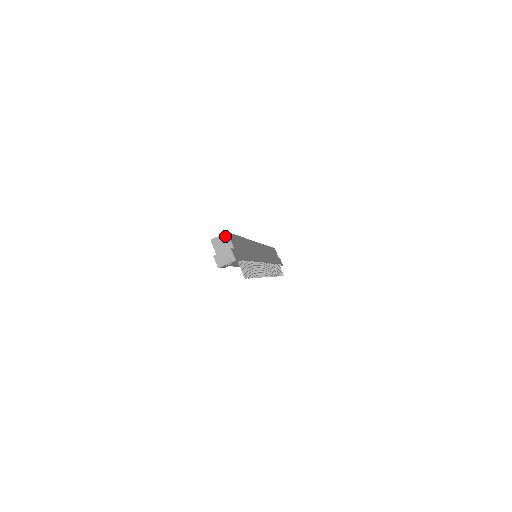
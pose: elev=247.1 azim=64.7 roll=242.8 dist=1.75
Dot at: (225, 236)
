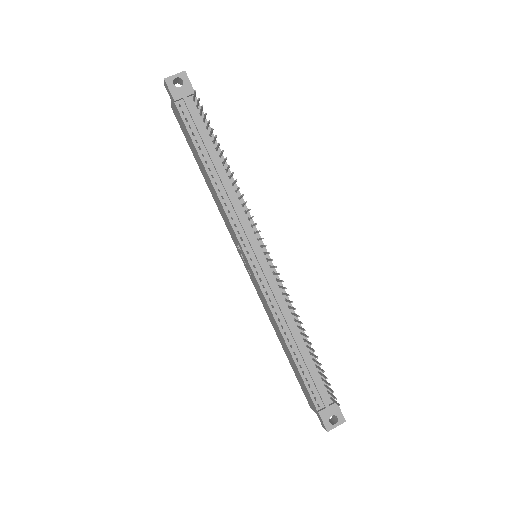
Dot at: occluded
